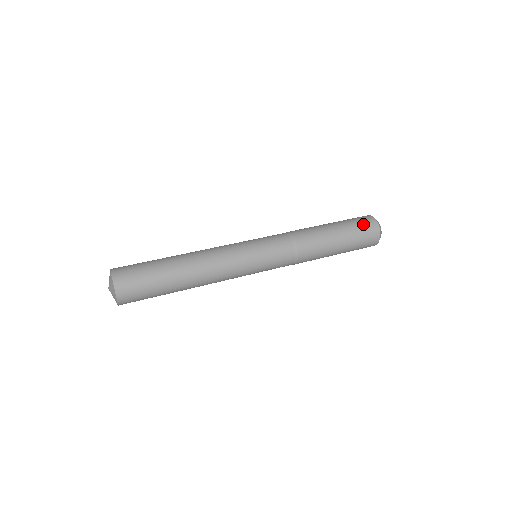
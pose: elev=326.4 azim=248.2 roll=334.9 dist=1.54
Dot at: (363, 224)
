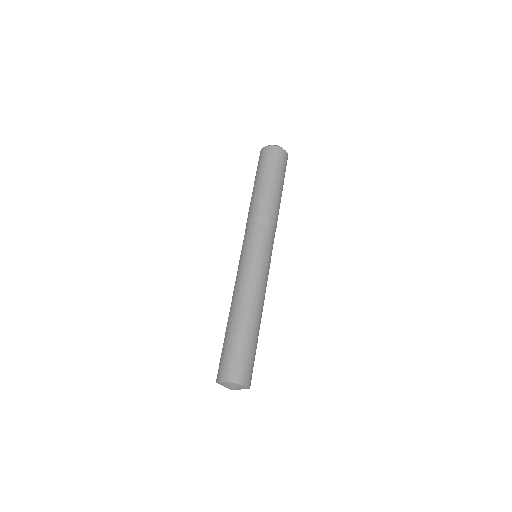
Dot at: (281, 160)
